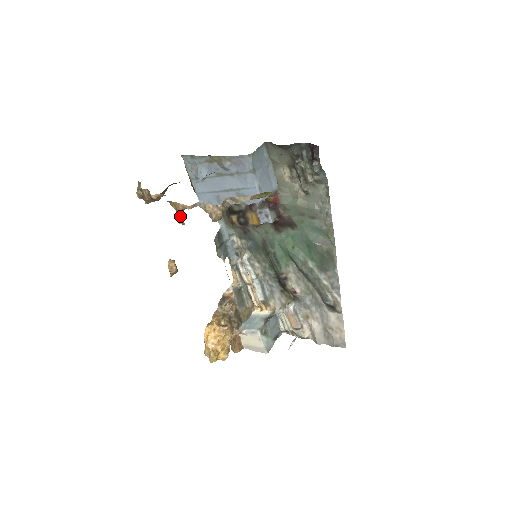
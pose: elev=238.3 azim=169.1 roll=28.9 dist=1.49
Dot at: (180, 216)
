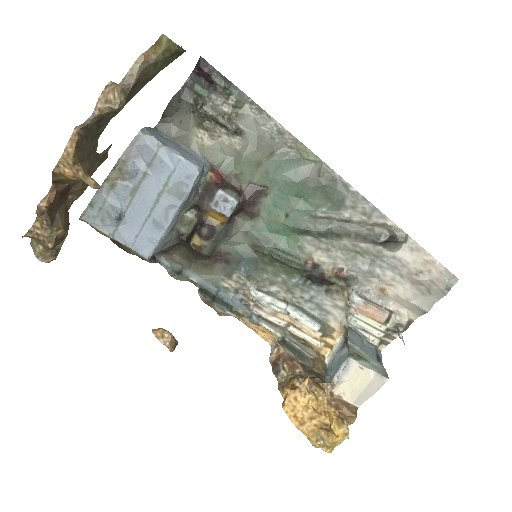
Dot at: (85, 177)
